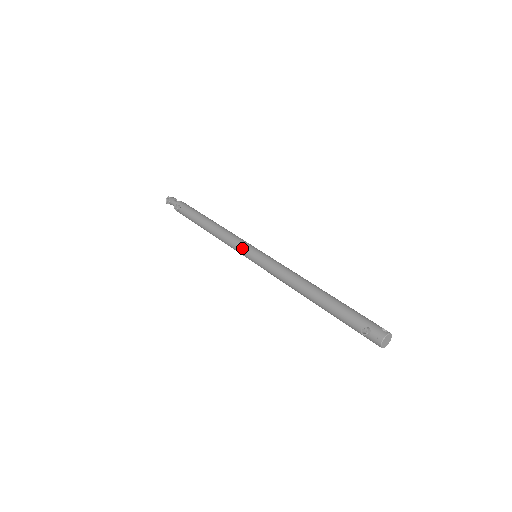
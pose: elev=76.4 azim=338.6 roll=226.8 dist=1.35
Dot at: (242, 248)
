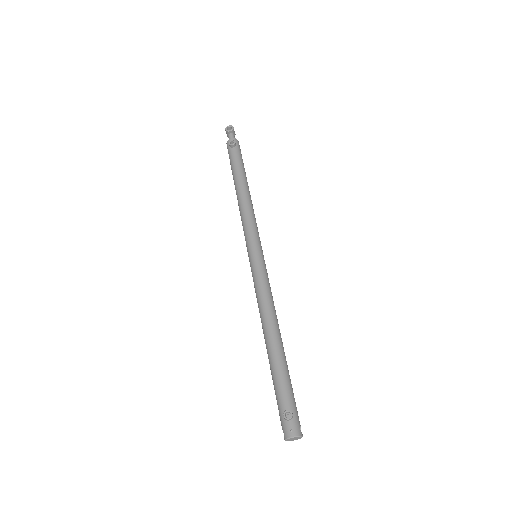
Dot at: (253, 238)
